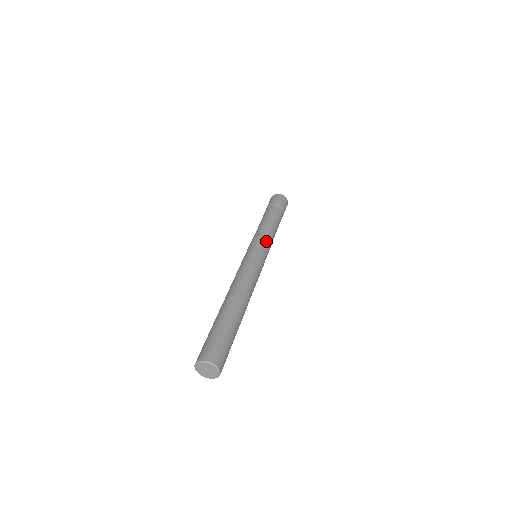
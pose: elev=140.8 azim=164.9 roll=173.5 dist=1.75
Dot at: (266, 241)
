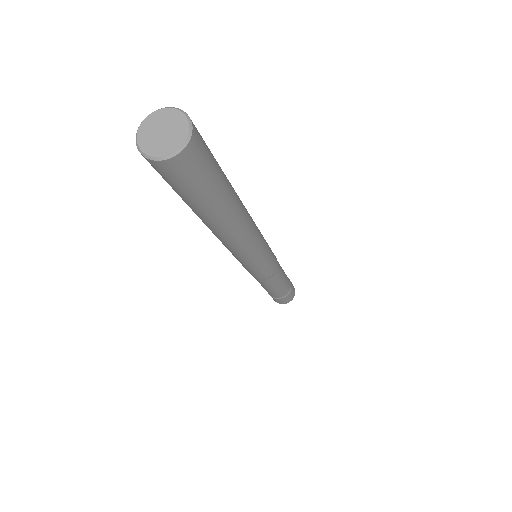
Dot at: occluded
